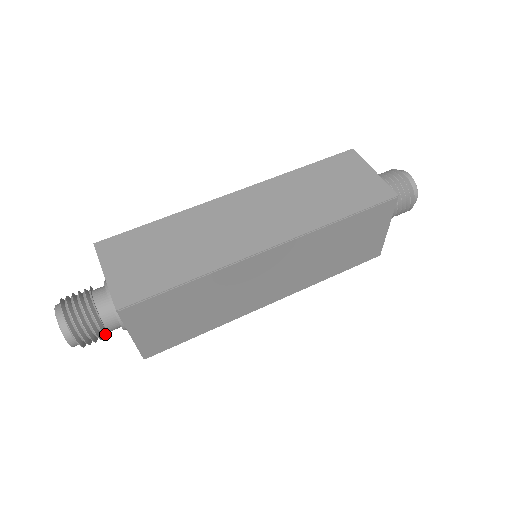
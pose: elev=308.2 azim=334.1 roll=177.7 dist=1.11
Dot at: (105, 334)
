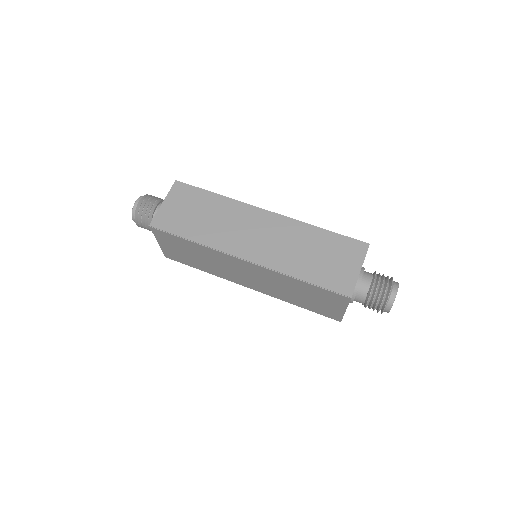
Dot at: occluded
